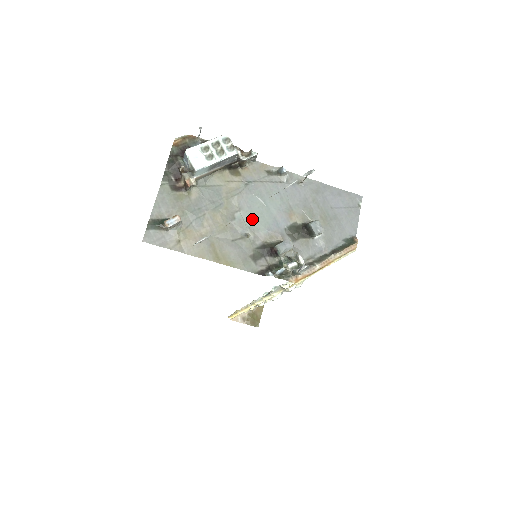
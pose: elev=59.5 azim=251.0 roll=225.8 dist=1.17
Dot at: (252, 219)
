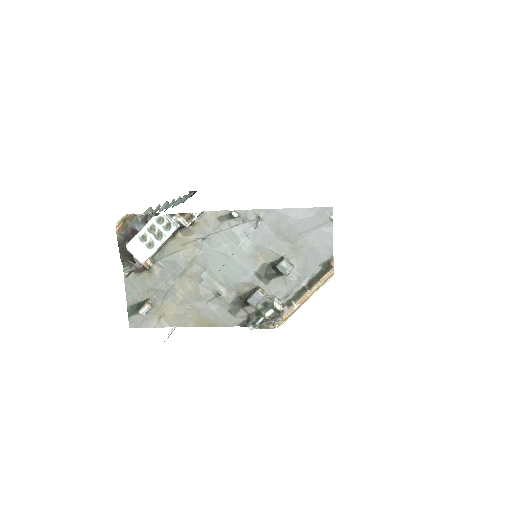
Dot at: (219, 275)
